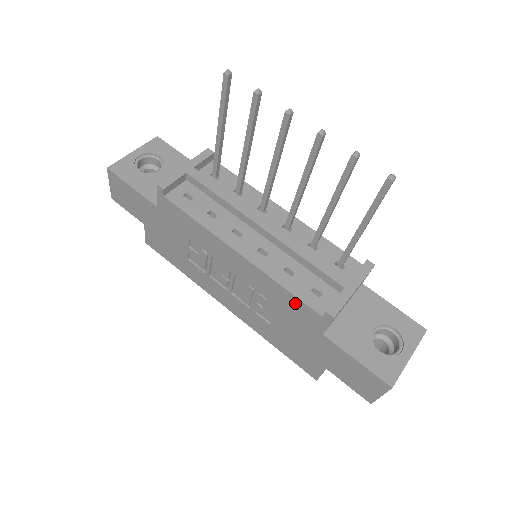
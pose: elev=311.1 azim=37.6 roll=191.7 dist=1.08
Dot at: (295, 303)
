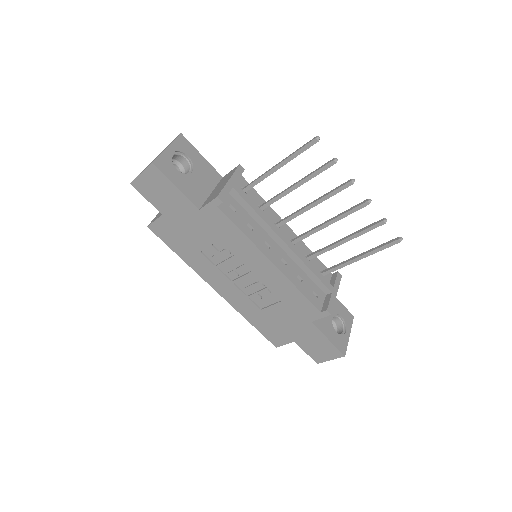
Dot at: (302, 301)
